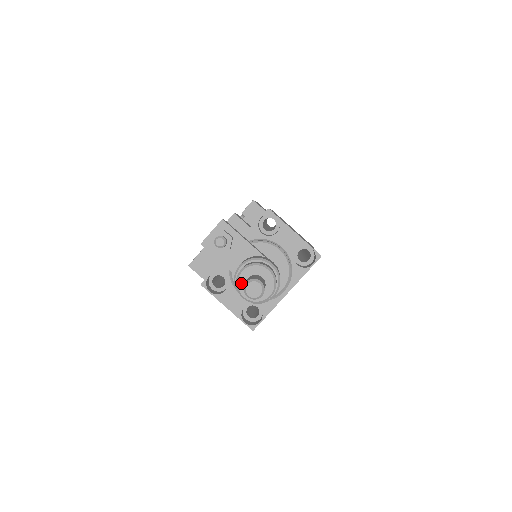
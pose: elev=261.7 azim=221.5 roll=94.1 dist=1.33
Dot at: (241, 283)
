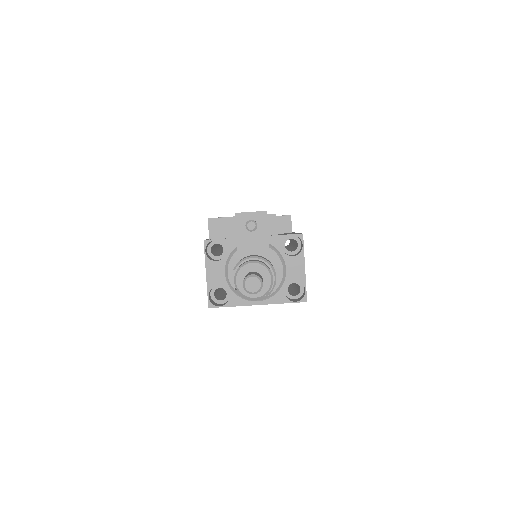
Dot at: (244, 270)
